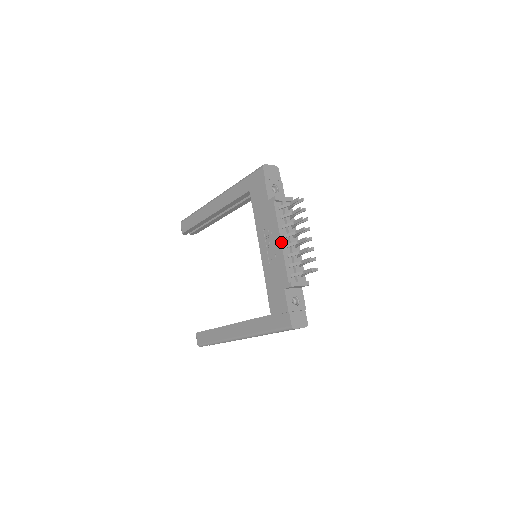
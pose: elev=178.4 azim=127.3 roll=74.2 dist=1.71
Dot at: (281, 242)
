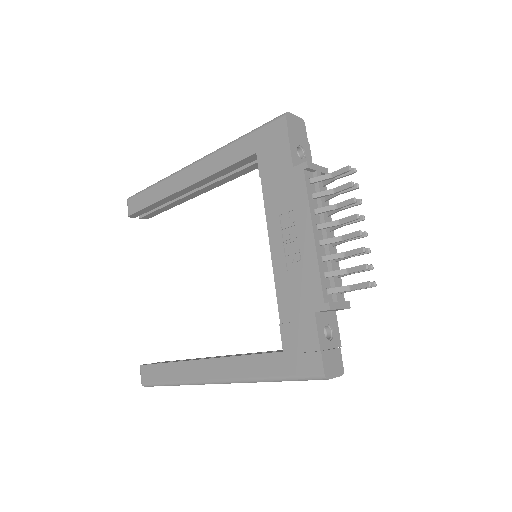
Dot at: (314, 236)
